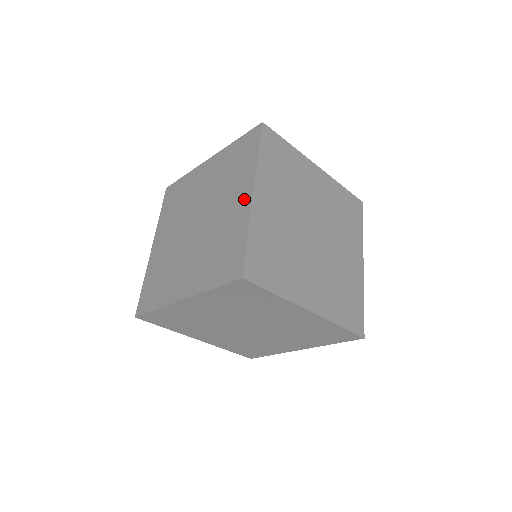
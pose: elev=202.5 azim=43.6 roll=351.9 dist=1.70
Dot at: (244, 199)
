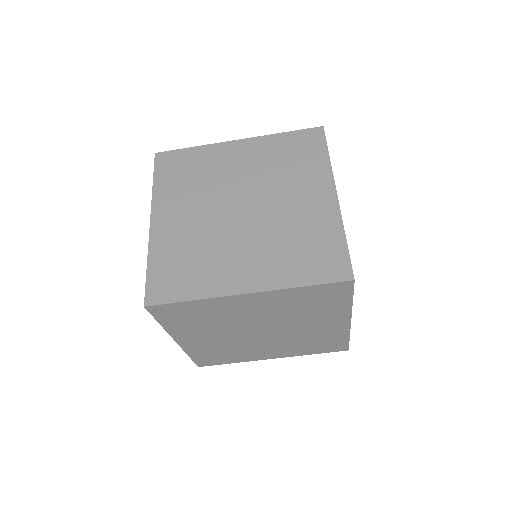
Dot at: (325, 198)
